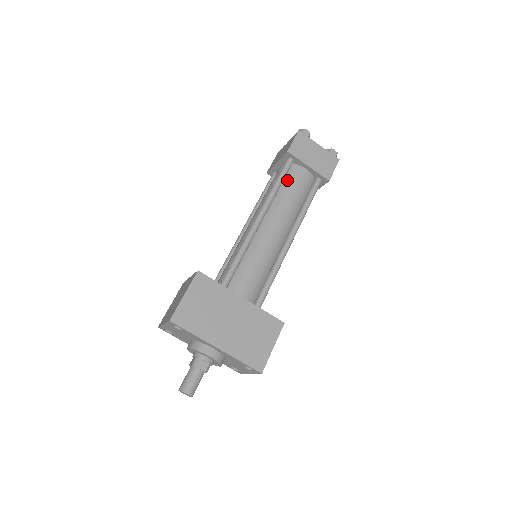
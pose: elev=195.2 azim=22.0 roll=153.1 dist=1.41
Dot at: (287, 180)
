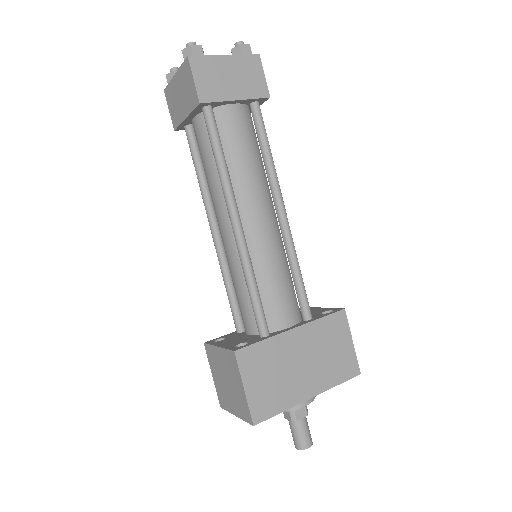
Dot at: (224, 140)
